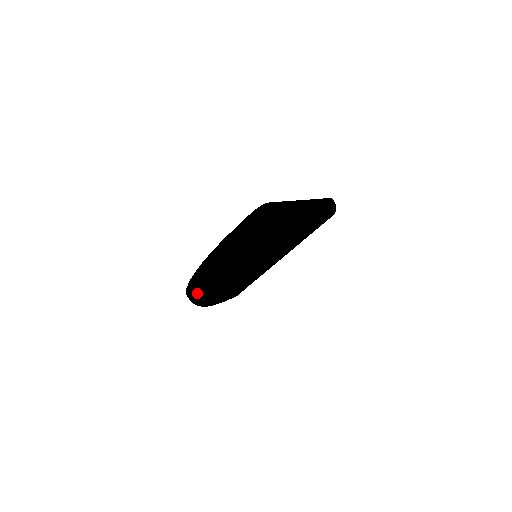
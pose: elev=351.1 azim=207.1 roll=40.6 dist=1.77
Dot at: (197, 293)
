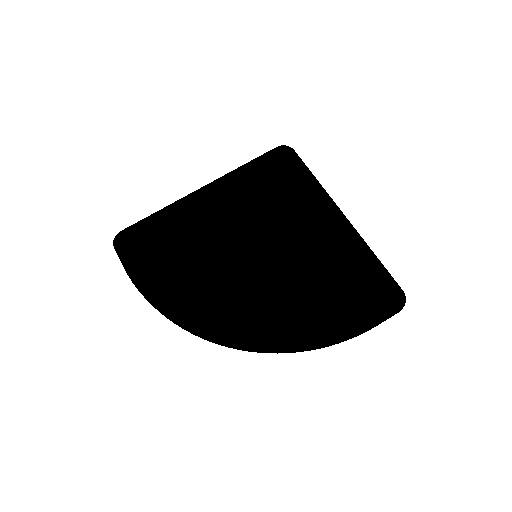
Dot at: occluded
